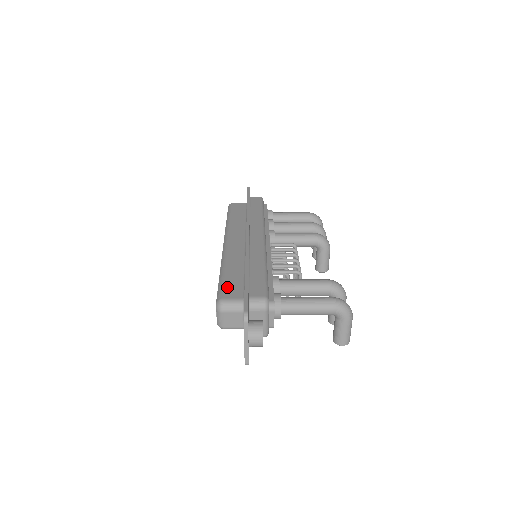
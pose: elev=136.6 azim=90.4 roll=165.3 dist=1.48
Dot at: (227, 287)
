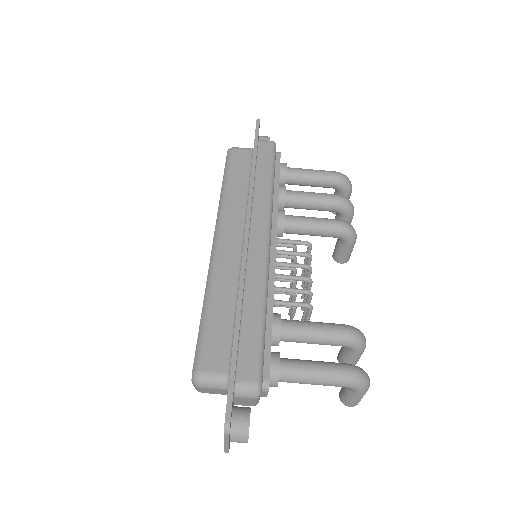
Dot at: (209, 346)
